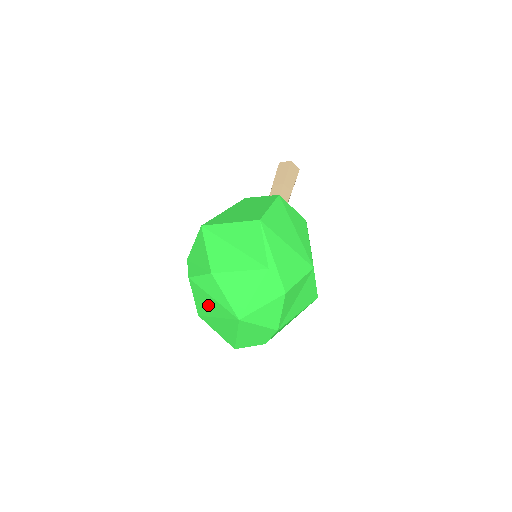
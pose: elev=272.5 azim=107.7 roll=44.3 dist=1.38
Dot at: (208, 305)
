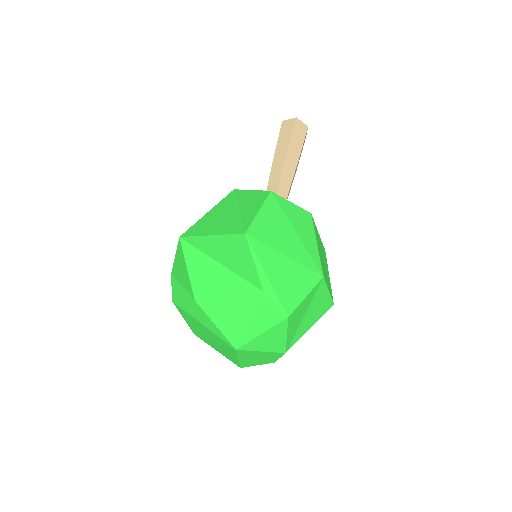
Dot at: (200, 329)
